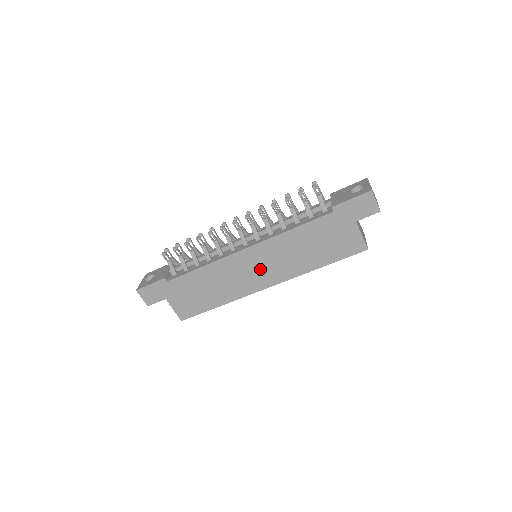
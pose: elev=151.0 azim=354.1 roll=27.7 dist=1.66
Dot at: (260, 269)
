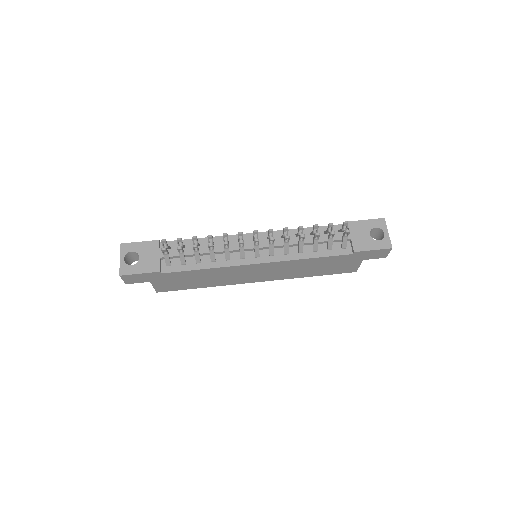
Dot at: (260, 274)
